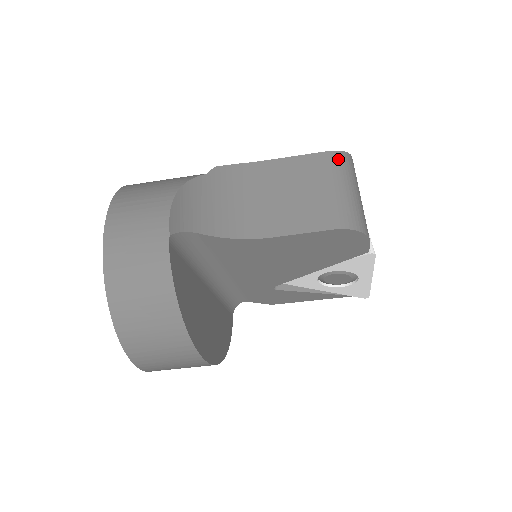
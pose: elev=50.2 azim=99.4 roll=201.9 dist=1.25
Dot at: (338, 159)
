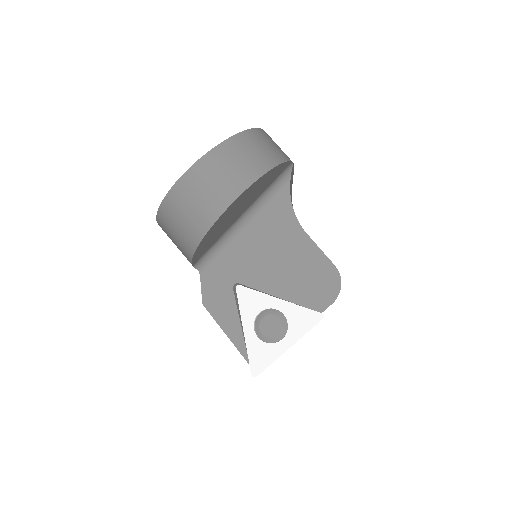
Dot at: occluded
